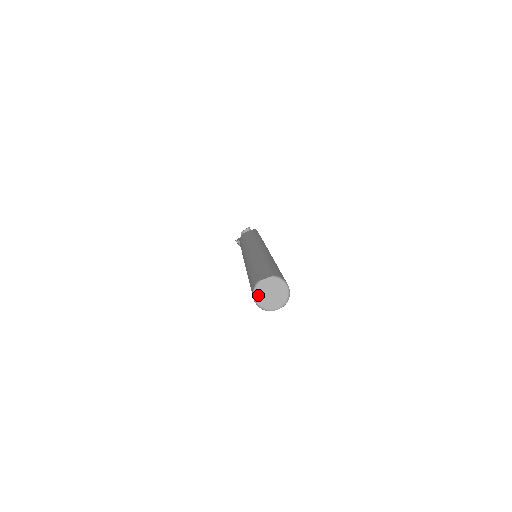
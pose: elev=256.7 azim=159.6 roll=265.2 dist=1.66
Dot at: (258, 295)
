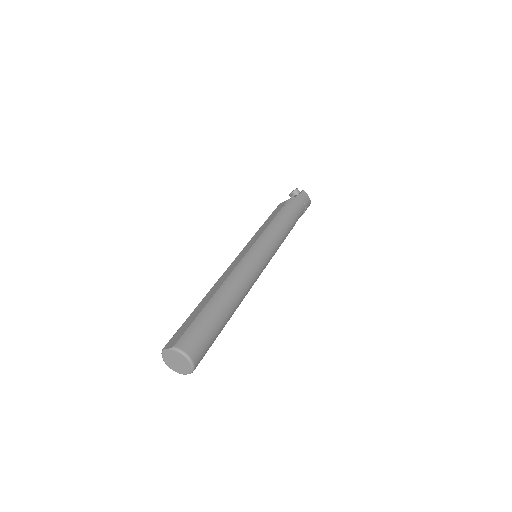
Dot at: (166, 360)
